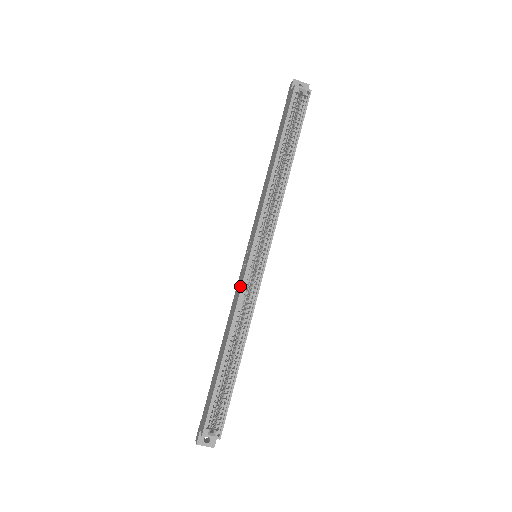
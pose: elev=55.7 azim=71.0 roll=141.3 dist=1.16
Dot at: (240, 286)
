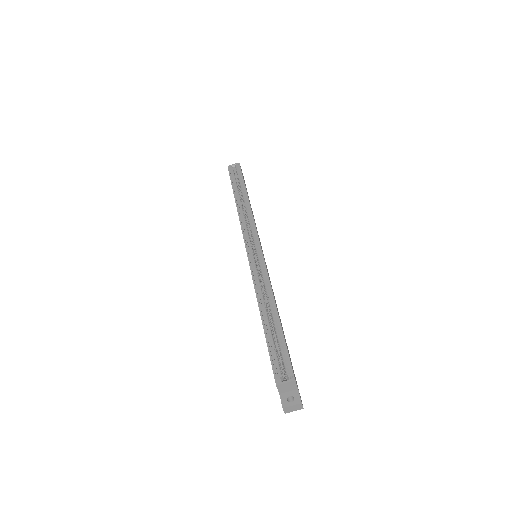
Dot at: (251, 273)
